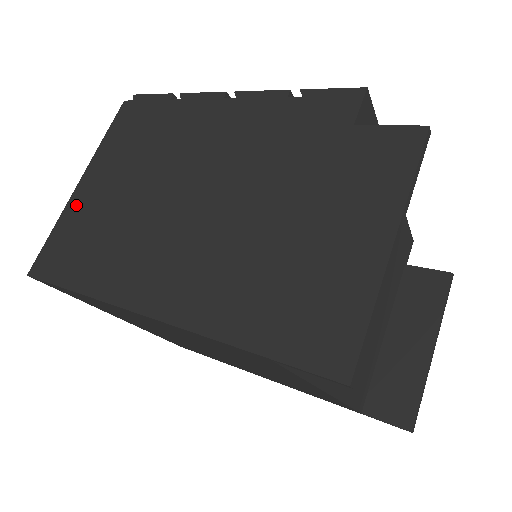
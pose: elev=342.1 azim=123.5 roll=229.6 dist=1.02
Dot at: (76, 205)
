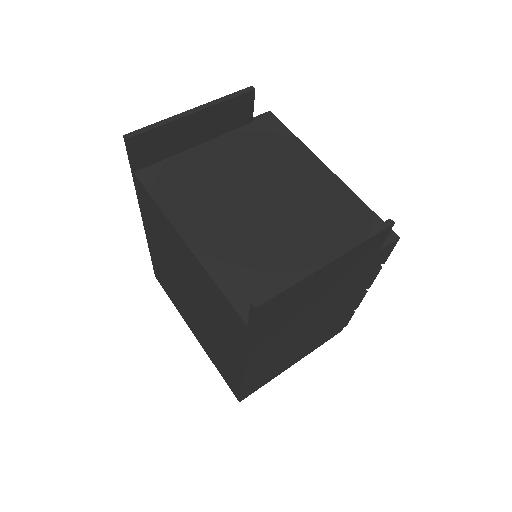
Dot at: occluded
